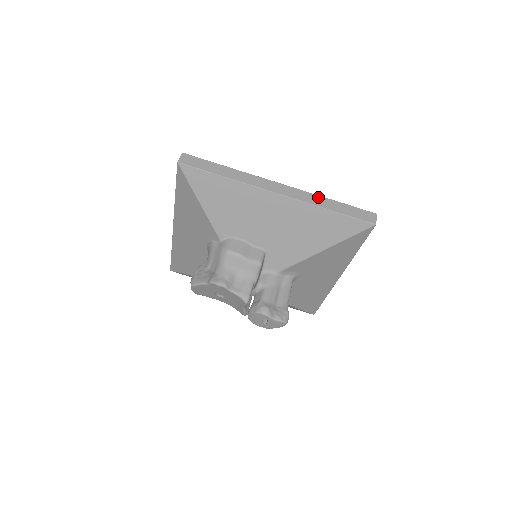
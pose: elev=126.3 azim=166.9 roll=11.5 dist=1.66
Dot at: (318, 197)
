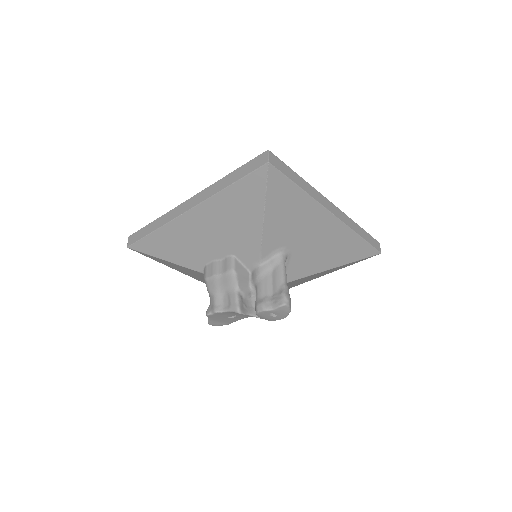
Dot at: (217, 183)
